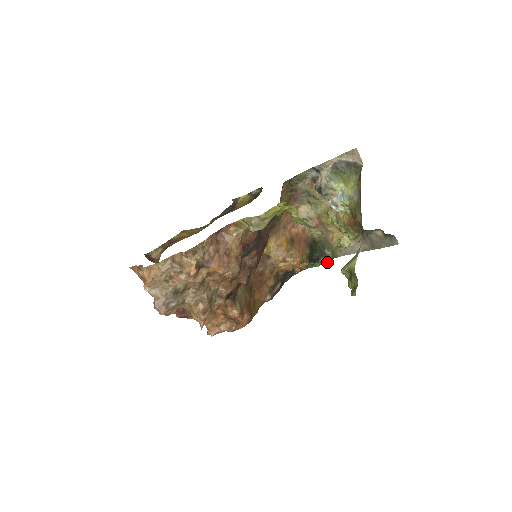
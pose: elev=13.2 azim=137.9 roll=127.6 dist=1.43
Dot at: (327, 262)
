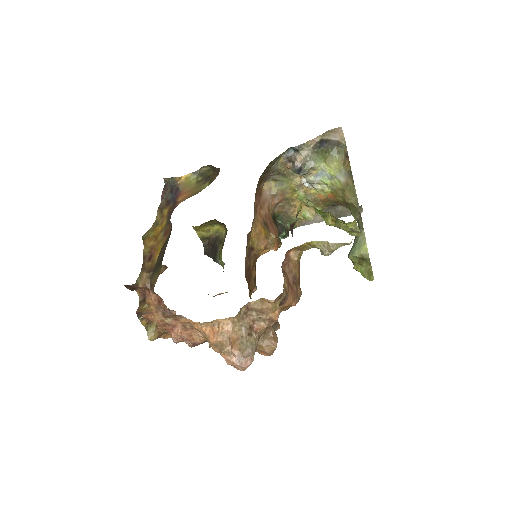
Dot at: (288, 235)
